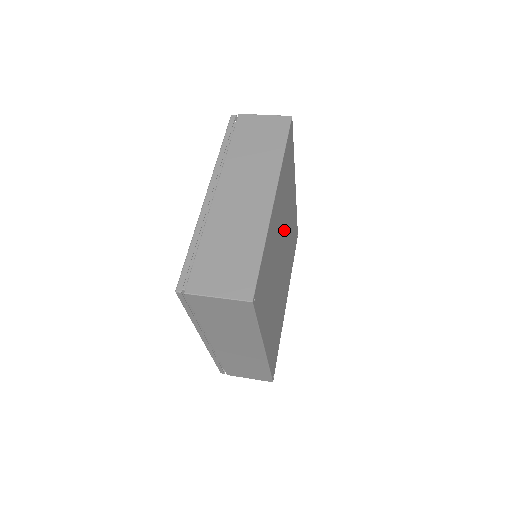
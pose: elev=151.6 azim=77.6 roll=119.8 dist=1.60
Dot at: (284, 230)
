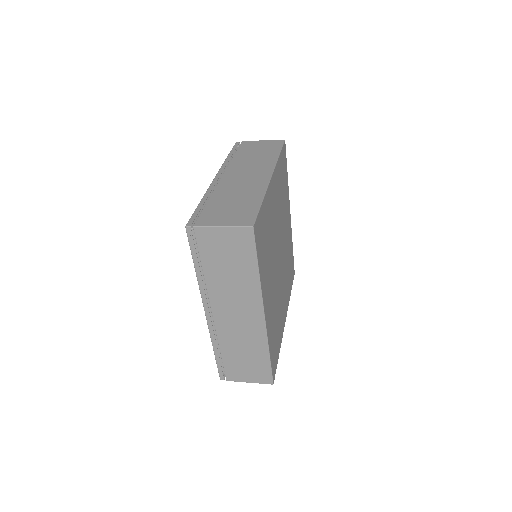
Dot at: (281, 232)
